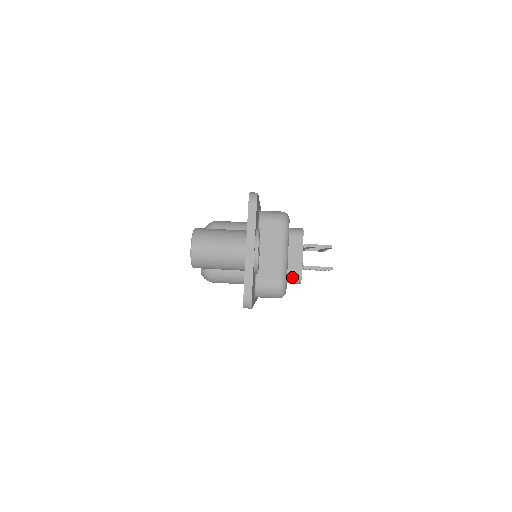
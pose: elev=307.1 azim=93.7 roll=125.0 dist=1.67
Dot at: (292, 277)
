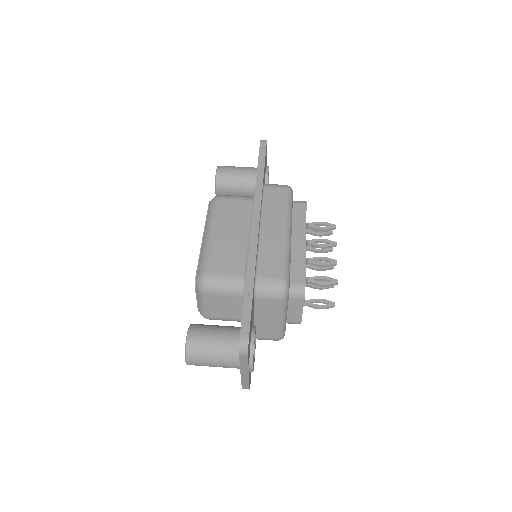
Dot at: occluded
